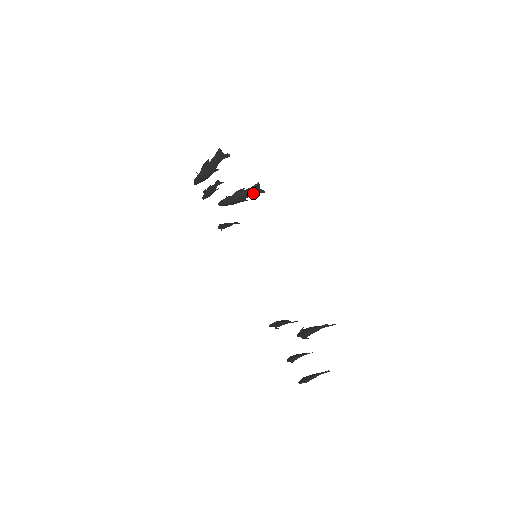
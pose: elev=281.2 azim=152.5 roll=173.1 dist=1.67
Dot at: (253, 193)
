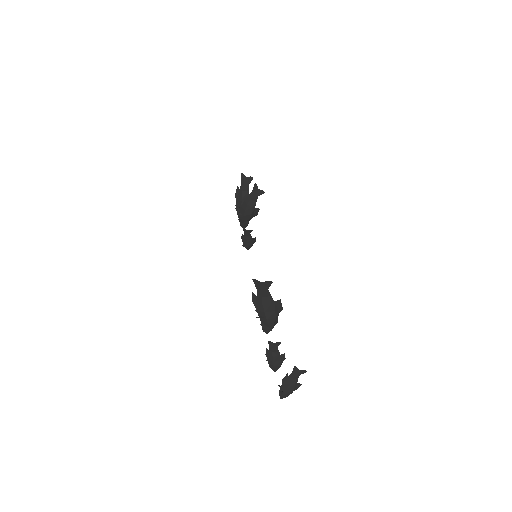
Dot at: (256, 197)
